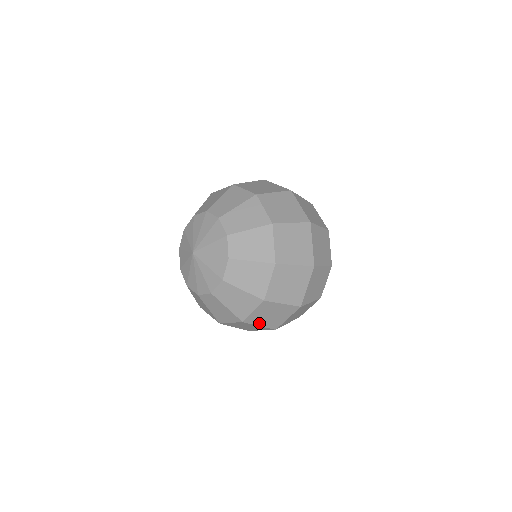
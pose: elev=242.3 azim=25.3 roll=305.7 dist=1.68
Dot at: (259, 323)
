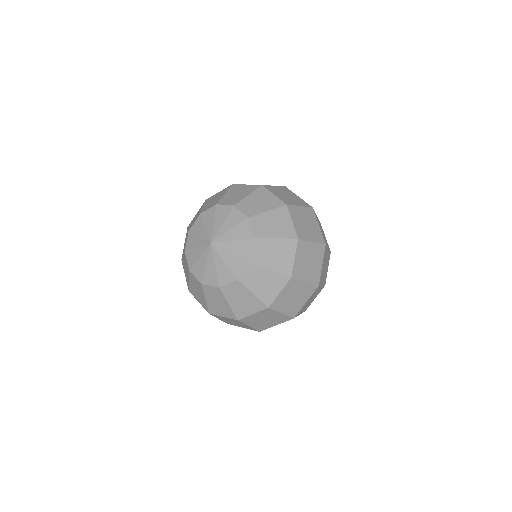
Dot at: (251, 324)
